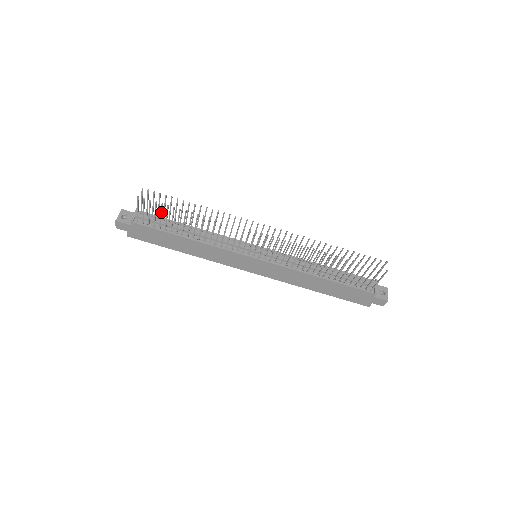
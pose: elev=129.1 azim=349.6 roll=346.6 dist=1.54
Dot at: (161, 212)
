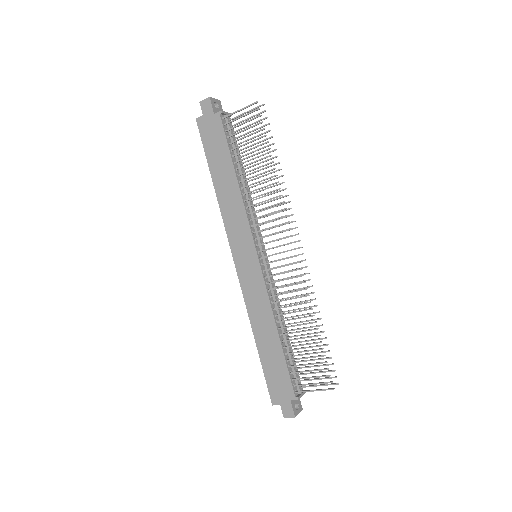
Dot at: (253, 133)
